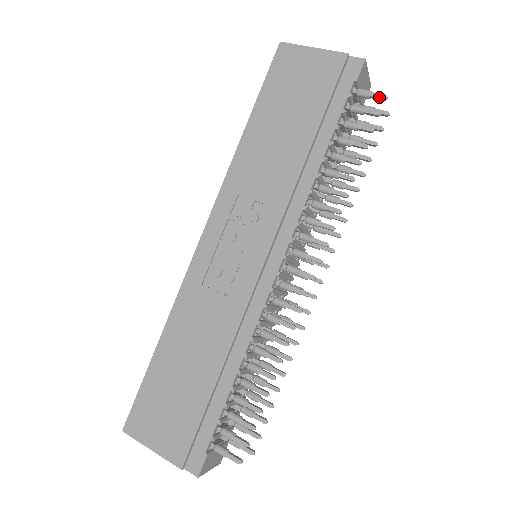
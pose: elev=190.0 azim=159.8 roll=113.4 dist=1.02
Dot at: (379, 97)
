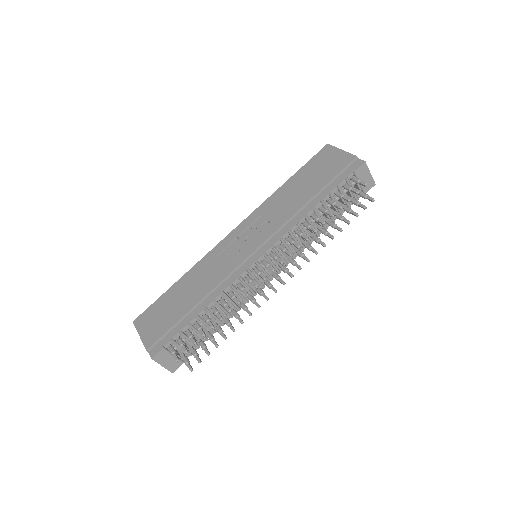
Dot at: (362, 183)
